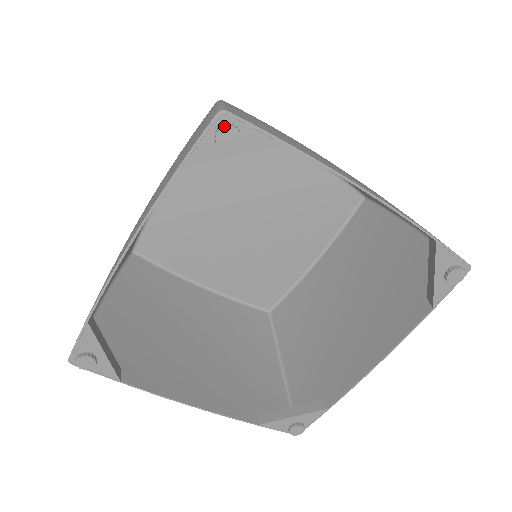
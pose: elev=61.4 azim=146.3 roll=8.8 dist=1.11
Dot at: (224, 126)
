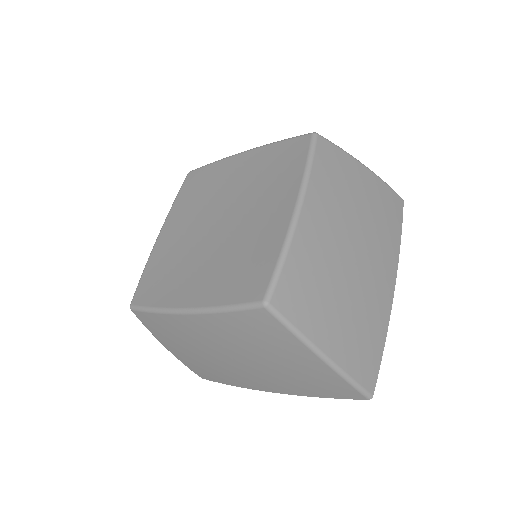
Dot at: occluded
